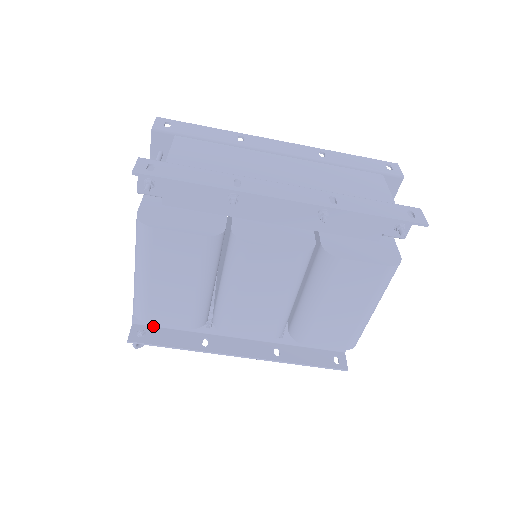
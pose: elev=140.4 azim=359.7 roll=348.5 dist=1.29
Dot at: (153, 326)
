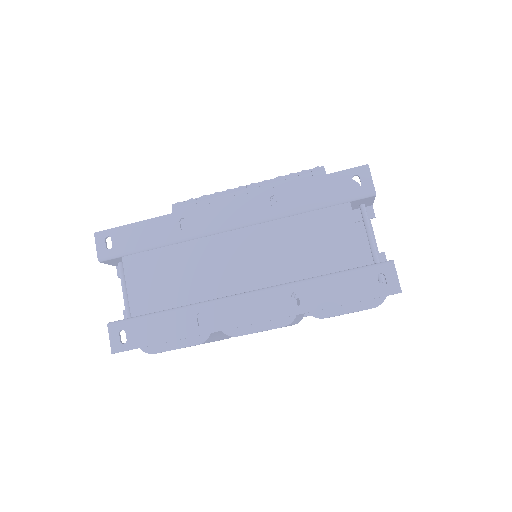
Dot at: occluded
